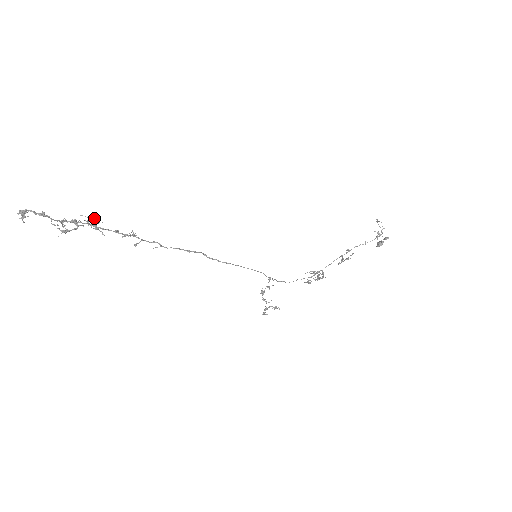
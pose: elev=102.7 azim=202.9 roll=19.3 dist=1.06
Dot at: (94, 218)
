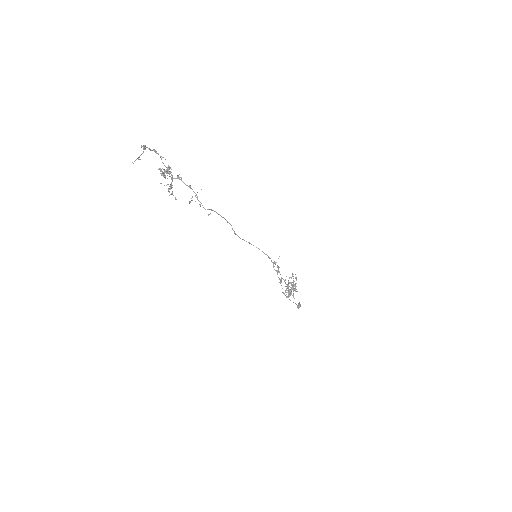
Dot at: (168, 188)
